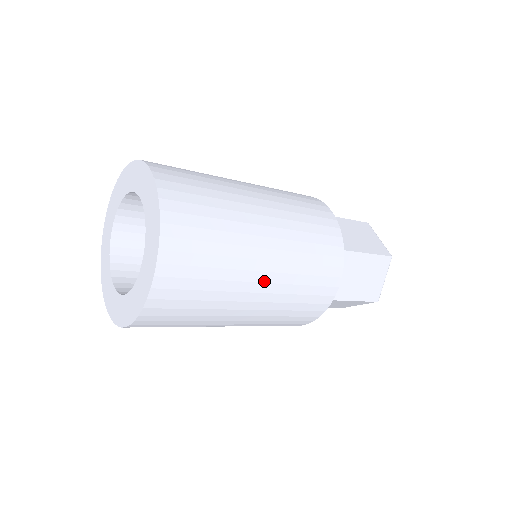
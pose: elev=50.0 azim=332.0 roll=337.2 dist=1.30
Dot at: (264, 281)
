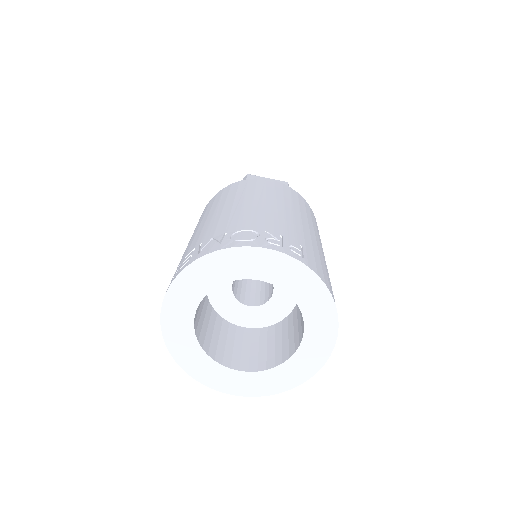
Dot at: occluded
